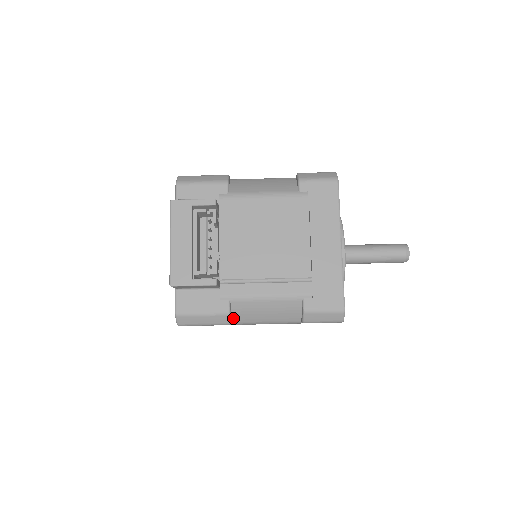
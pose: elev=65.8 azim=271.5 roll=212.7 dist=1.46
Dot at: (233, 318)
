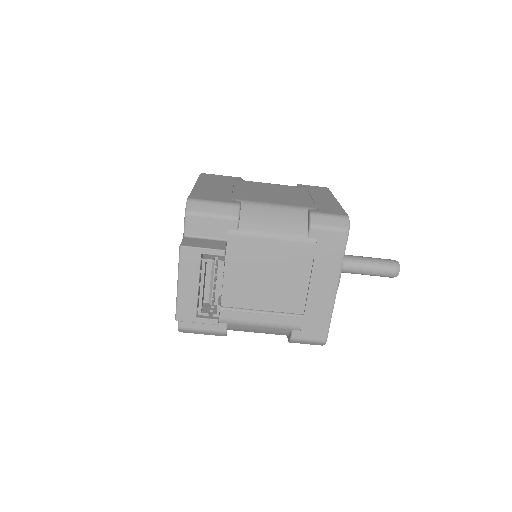
Dot at: (229, 329)
